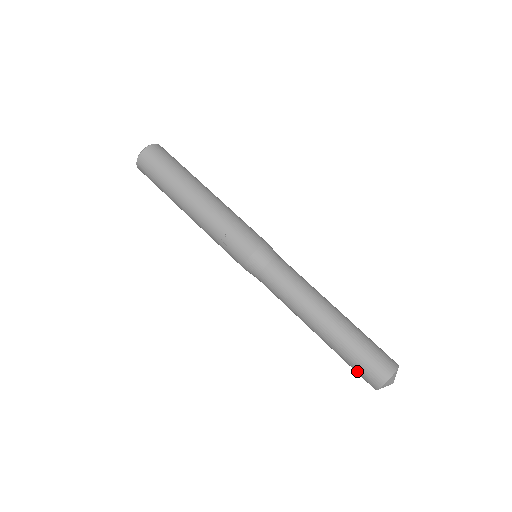
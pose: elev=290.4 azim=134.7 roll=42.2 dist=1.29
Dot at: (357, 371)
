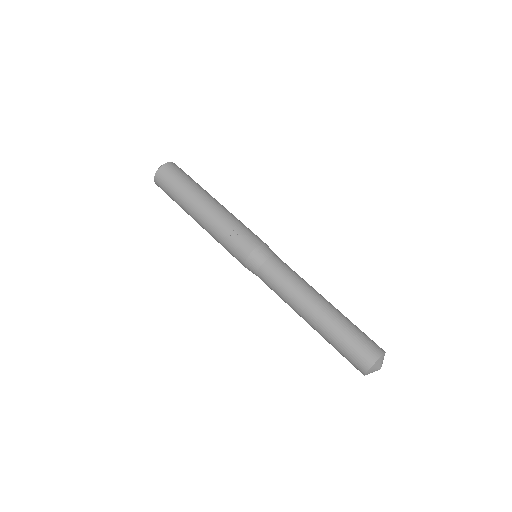
Dot at: (349, 353)
